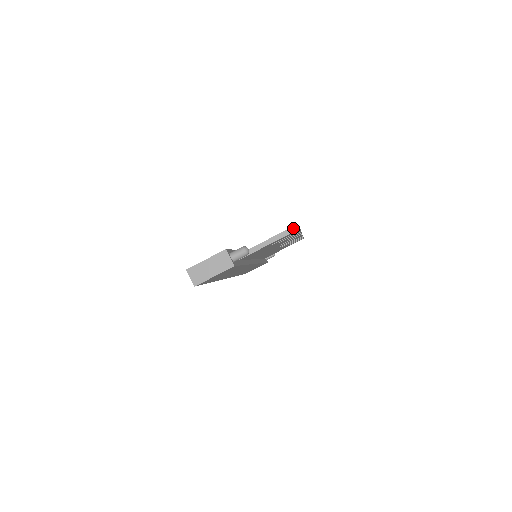
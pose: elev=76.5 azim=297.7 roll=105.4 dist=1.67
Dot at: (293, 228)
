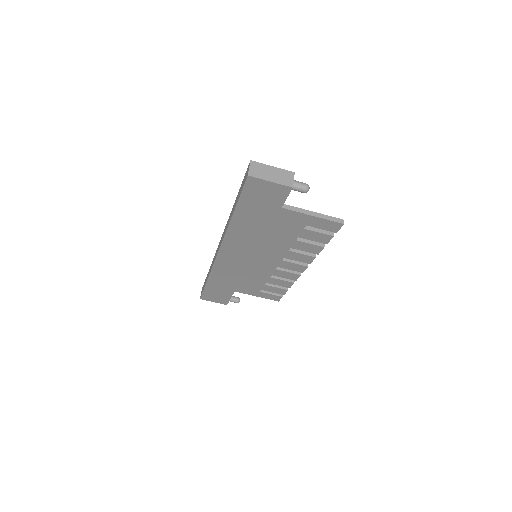
Dot at: (339, 219)
